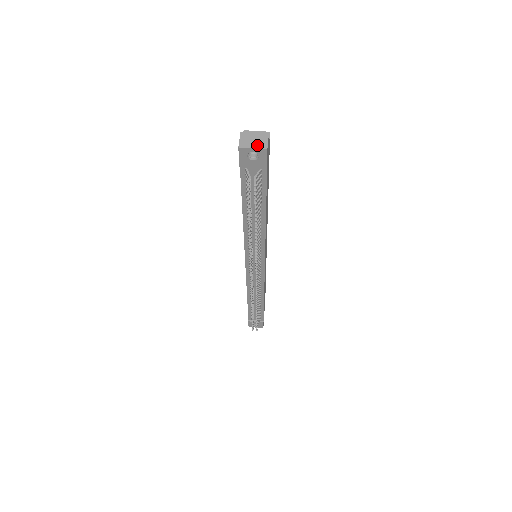
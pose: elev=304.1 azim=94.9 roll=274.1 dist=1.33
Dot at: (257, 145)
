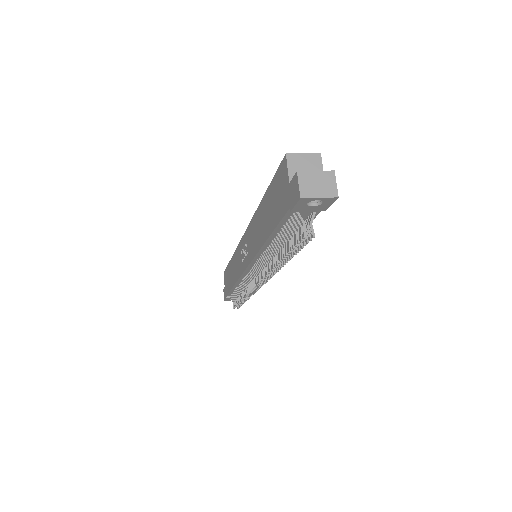
Dot at: (324, 192)
